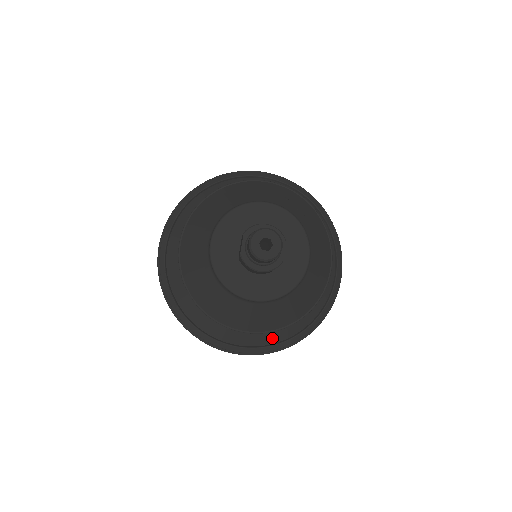
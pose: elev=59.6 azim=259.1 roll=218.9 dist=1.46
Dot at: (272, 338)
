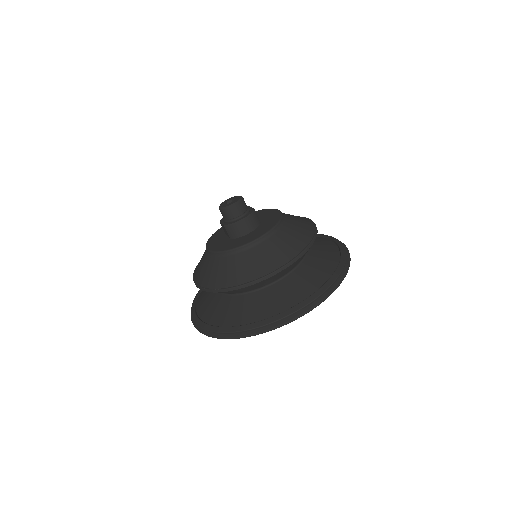
Dot at: (317, 283)
